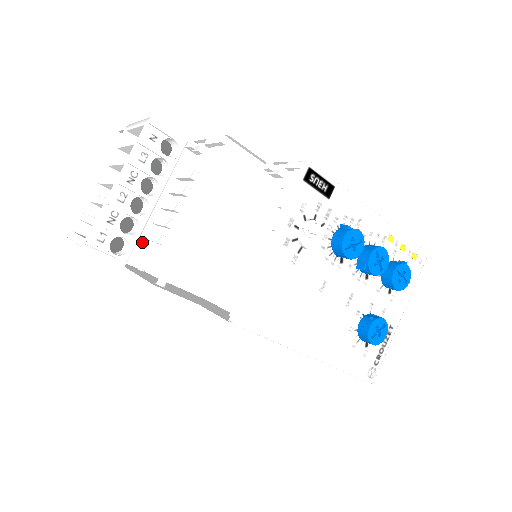
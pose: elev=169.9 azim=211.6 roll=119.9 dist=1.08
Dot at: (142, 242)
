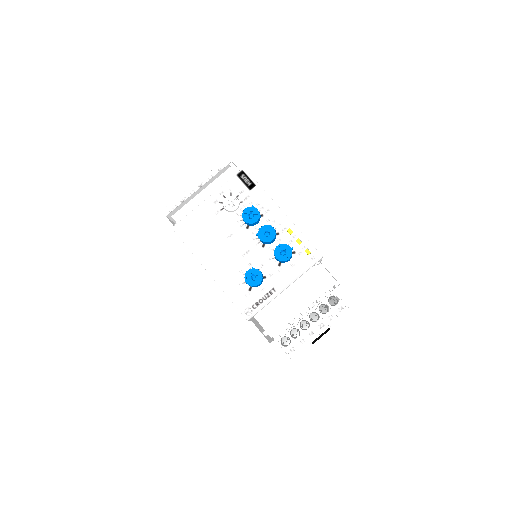
Dot at: occluded
